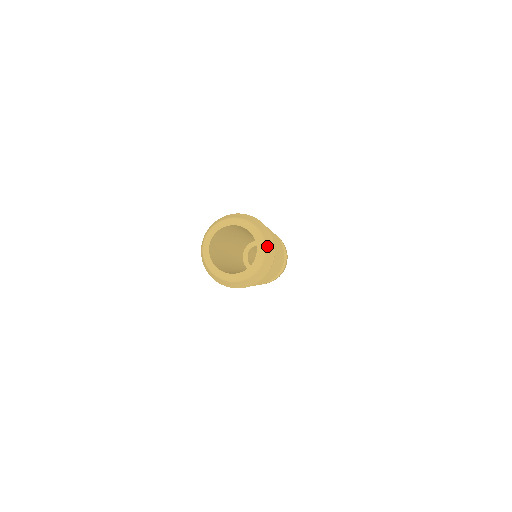
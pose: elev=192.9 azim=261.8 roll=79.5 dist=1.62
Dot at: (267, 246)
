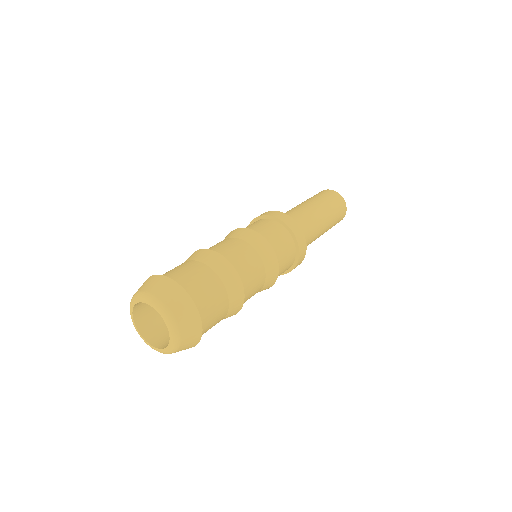
Dot at: (180, 320)
